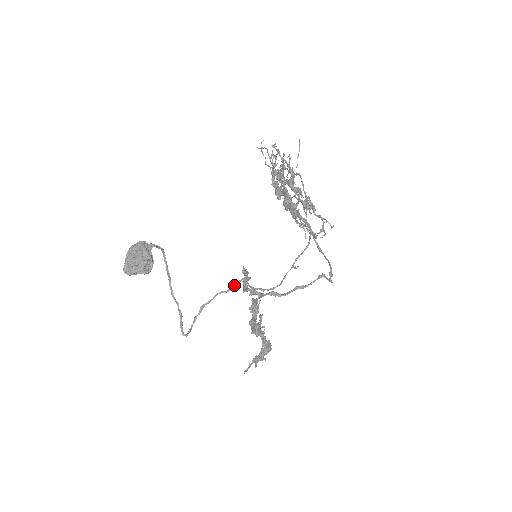
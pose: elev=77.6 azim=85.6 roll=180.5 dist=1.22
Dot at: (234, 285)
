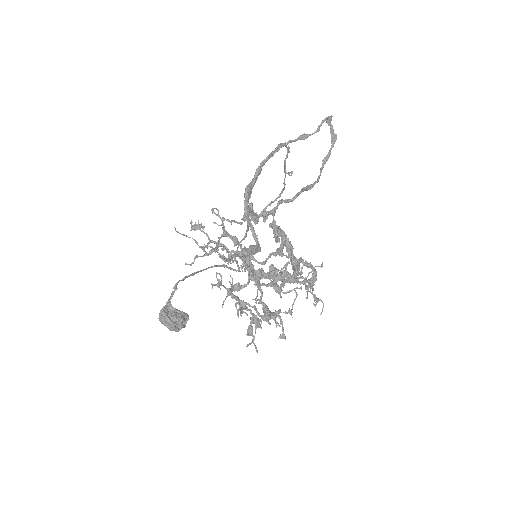
Dot at: (246, 232)
